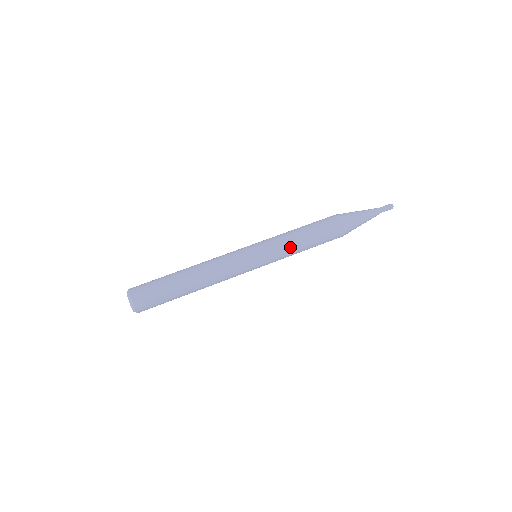
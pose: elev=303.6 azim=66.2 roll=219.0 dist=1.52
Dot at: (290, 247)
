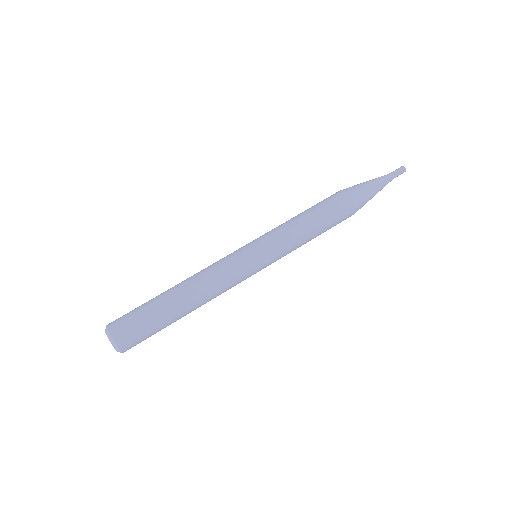
Dot at: (296, 239)
